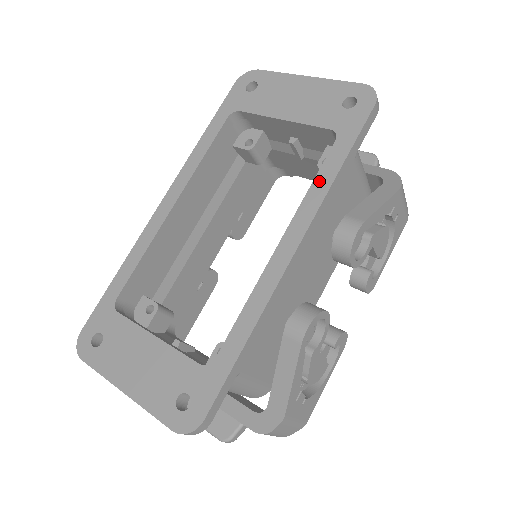
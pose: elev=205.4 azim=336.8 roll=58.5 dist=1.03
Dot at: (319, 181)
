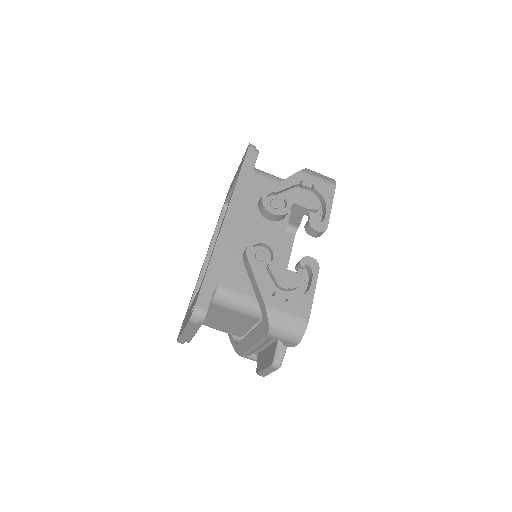
Dot at: (233, 189)
